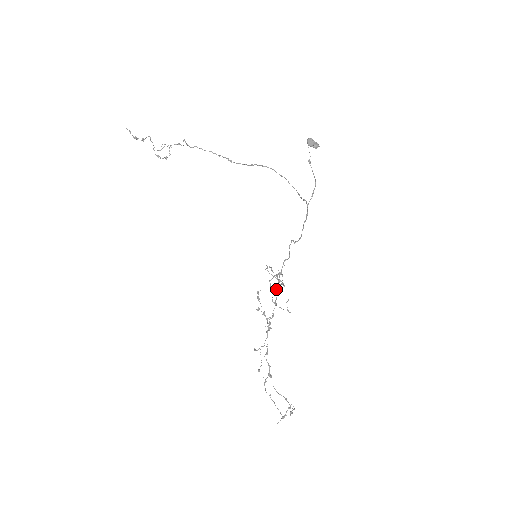
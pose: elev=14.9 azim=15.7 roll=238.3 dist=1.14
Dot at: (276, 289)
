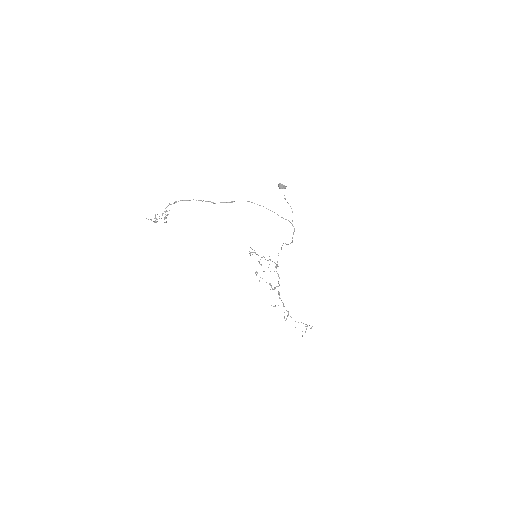
Dot at: occluded
